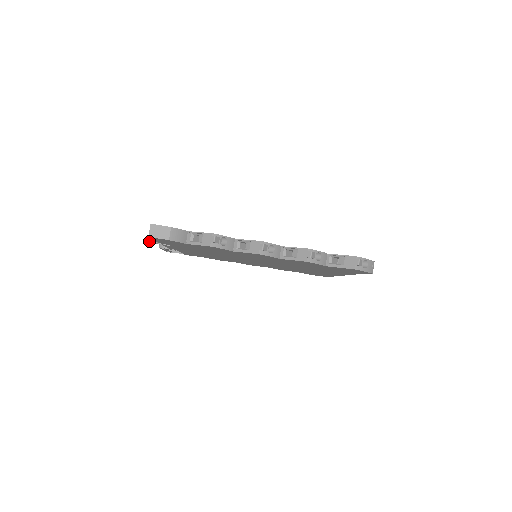
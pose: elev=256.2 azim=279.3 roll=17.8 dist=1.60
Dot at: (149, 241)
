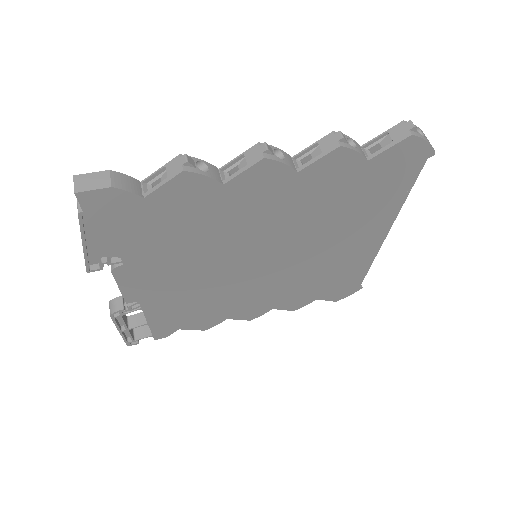
Dot at: (85, 256)
